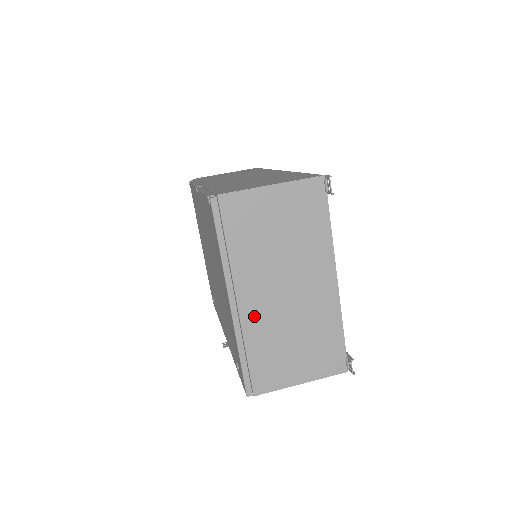
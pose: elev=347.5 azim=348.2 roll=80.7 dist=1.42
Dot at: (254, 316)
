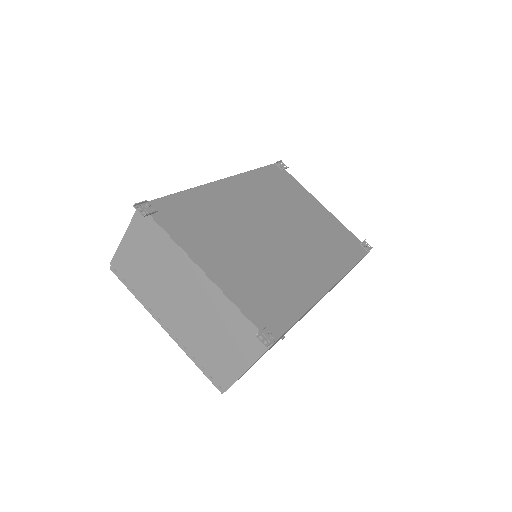
Dot at: (180, 331)
